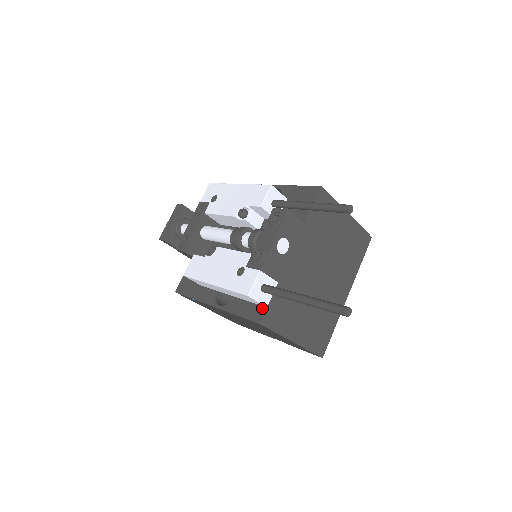
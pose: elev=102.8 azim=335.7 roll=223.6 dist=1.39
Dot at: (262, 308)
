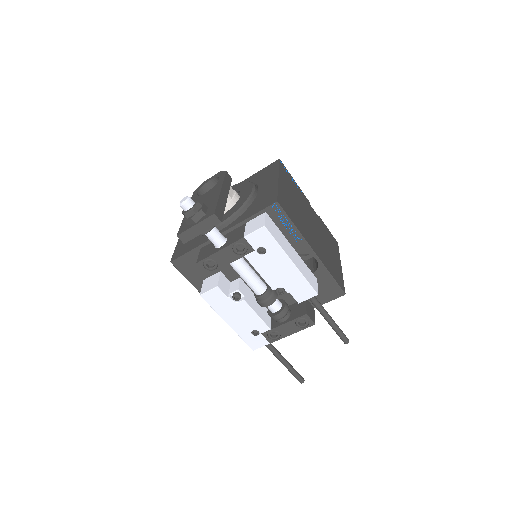
Dot at: occluded
